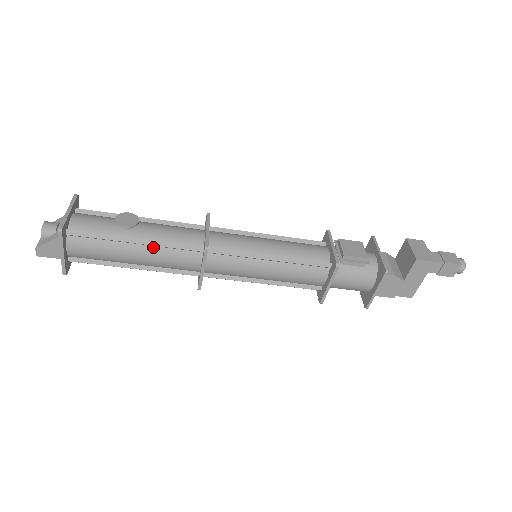
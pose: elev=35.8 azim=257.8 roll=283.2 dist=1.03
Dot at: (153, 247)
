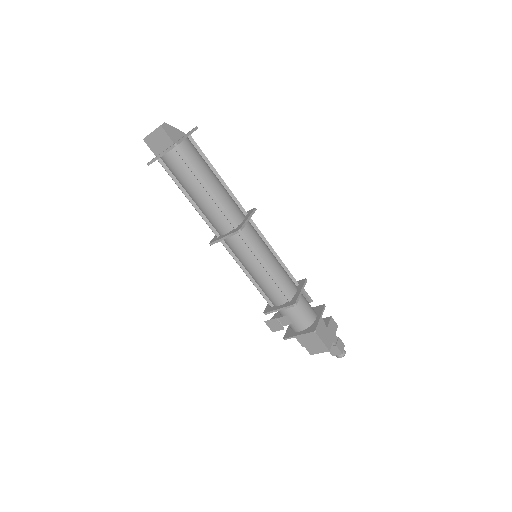
Dot at: (224, 187)
